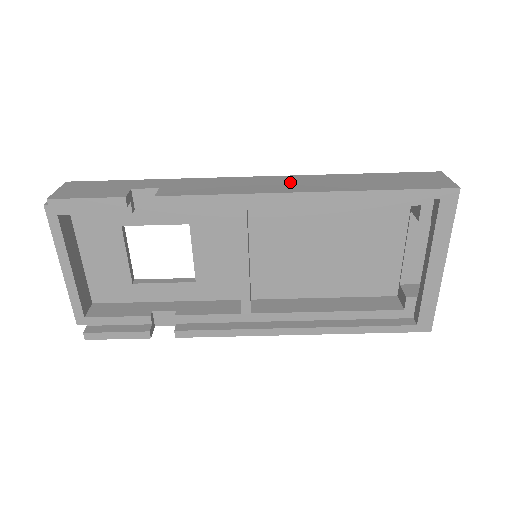
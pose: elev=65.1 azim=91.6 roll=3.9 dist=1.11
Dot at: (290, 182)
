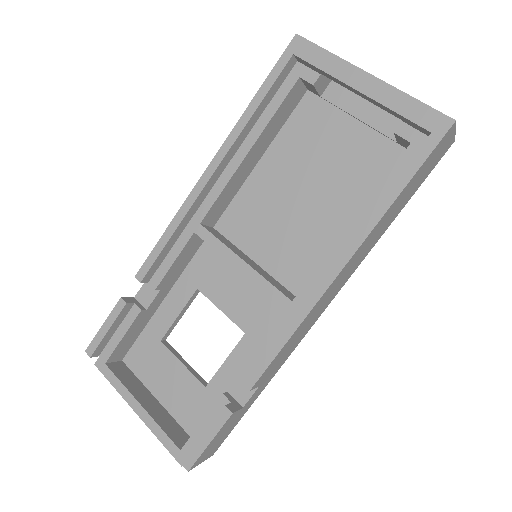
Dot at: occluded
